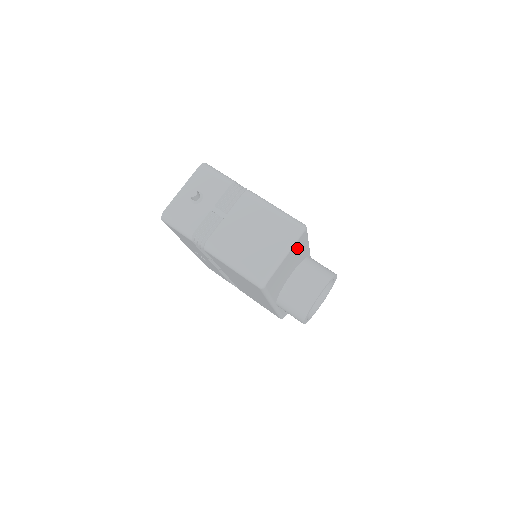
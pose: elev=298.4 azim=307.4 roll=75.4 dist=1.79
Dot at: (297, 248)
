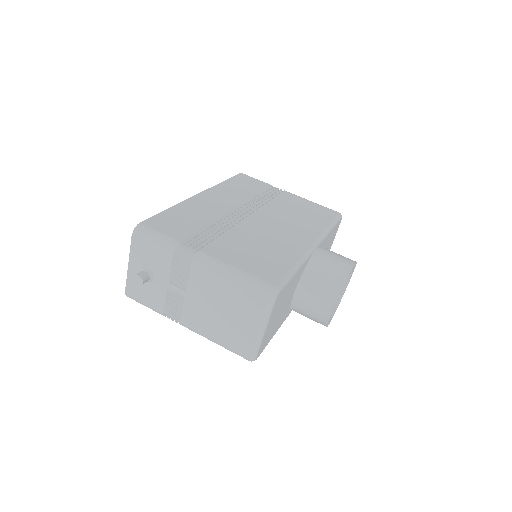
Dot at: (279, 302)
